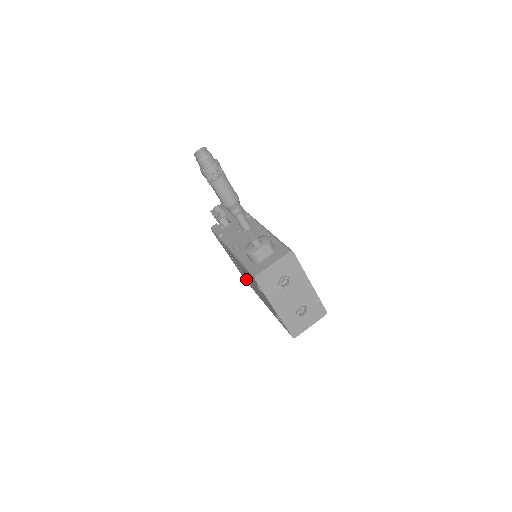
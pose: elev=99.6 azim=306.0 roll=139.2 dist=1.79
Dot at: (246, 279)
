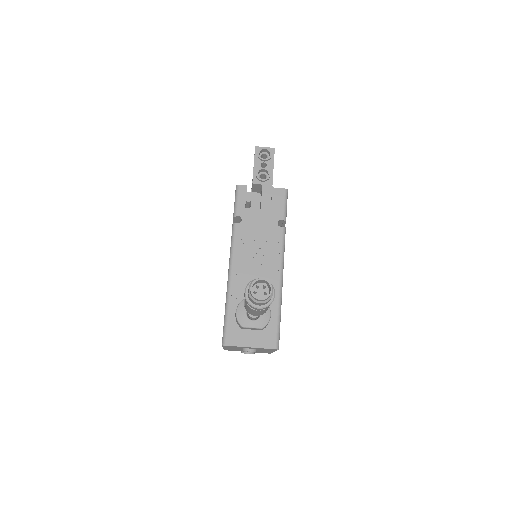
Dot at: occluded
